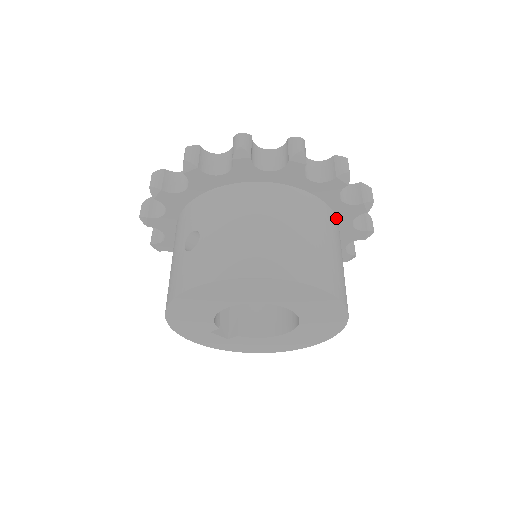
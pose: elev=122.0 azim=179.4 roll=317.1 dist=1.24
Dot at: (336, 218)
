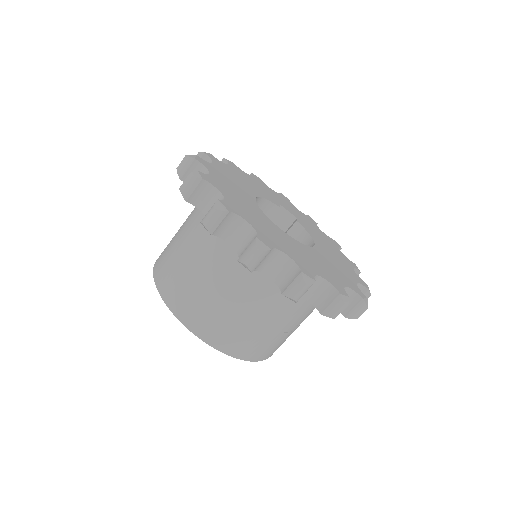
Dot at: occluded
